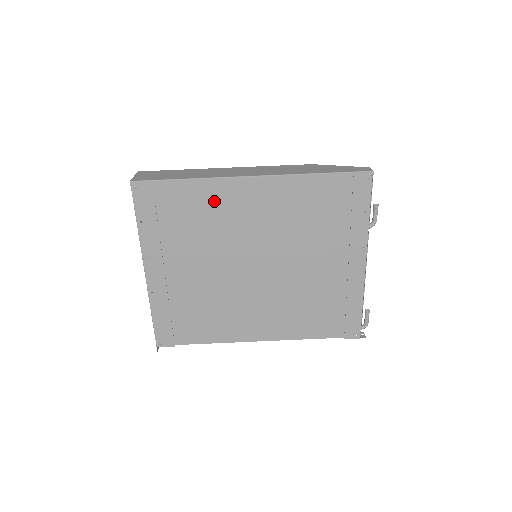
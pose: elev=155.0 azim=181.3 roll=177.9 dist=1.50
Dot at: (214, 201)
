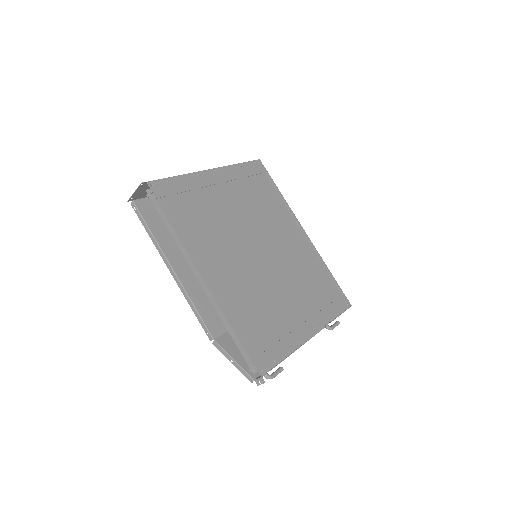
Dot at: (278, 212)
